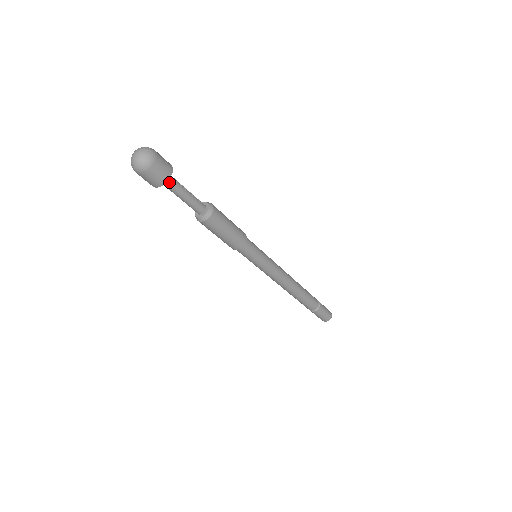
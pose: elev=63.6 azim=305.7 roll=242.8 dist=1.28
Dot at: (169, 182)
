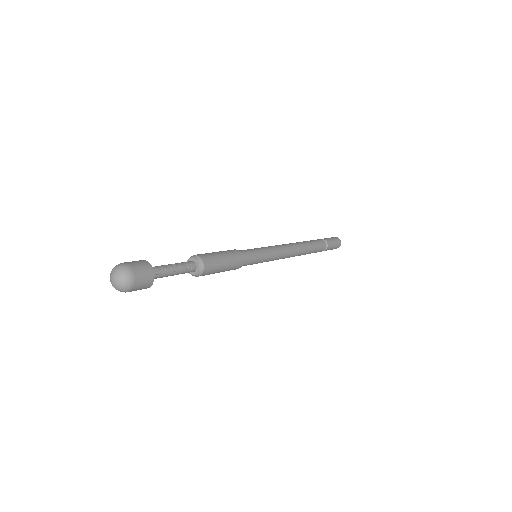
Dot at: occluded
